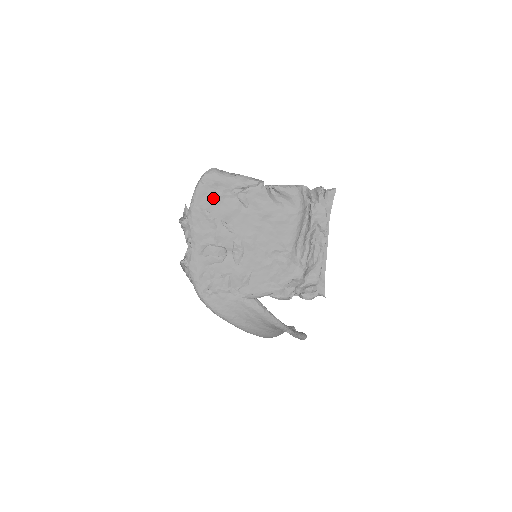
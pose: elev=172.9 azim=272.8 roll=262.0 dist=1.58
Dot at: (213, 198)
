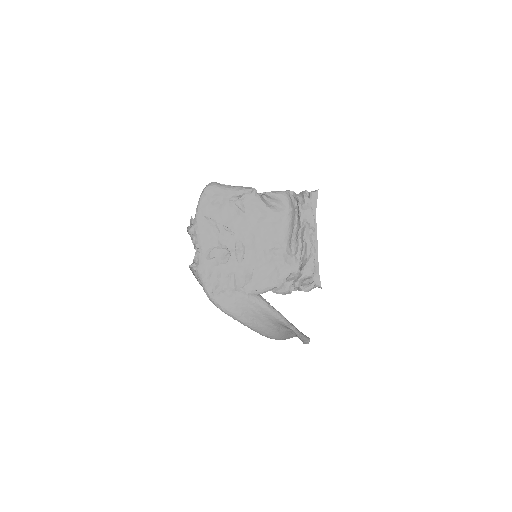
Dot at: (215, 206)
